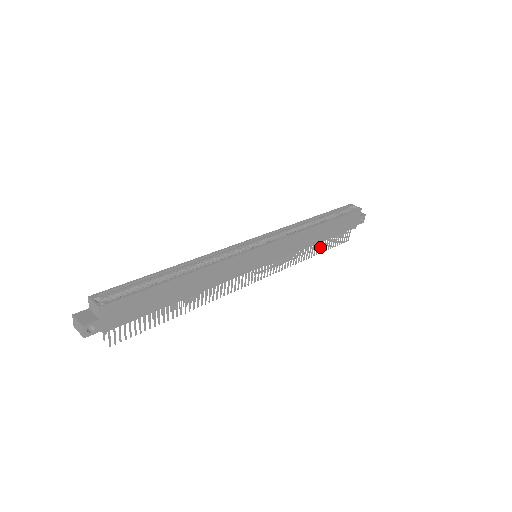
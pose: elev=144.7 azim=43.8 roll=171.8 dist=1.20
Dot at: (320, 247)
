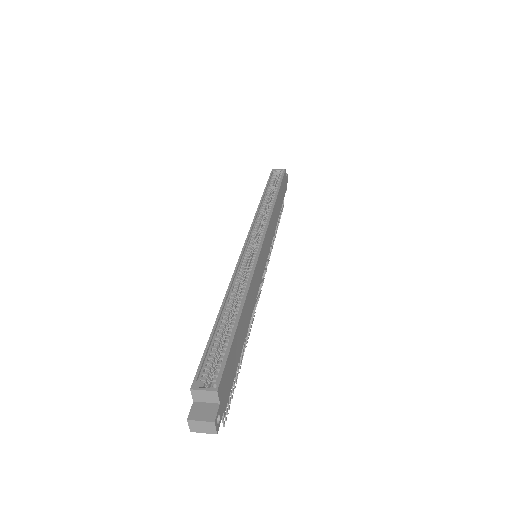
Dot at: occluded
